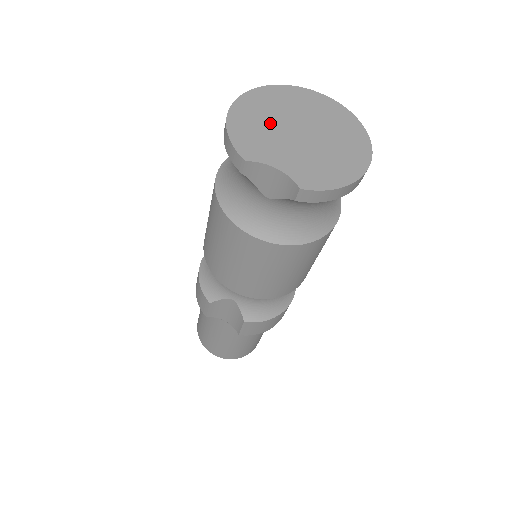
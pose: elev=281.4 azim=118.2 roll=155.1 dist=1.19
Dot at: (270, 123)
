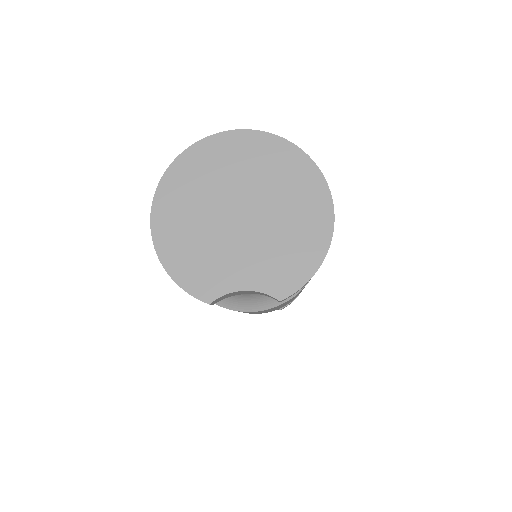
Dot at: (203, 228)
